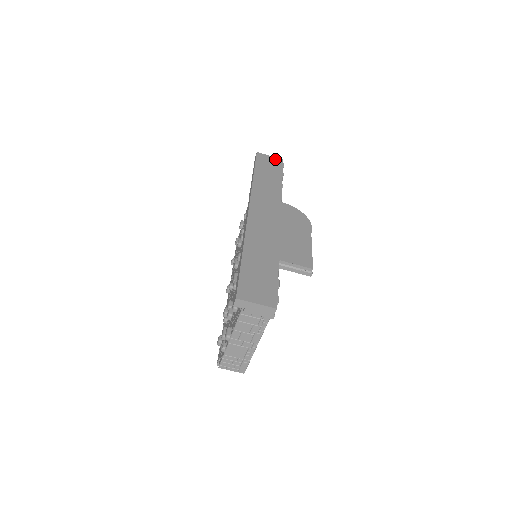
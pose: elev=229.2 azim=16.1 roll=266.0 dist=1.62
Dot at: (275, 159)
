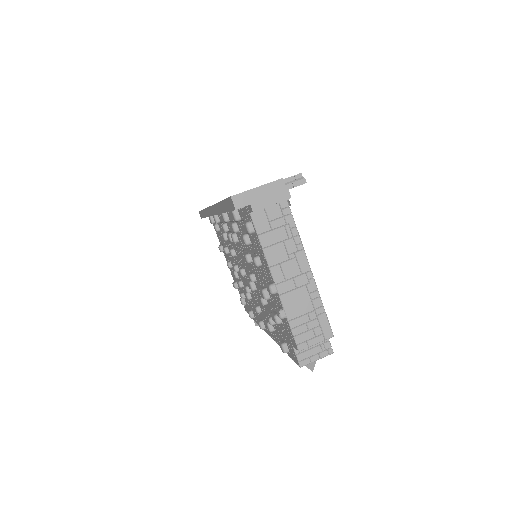
Dot at: occluded
